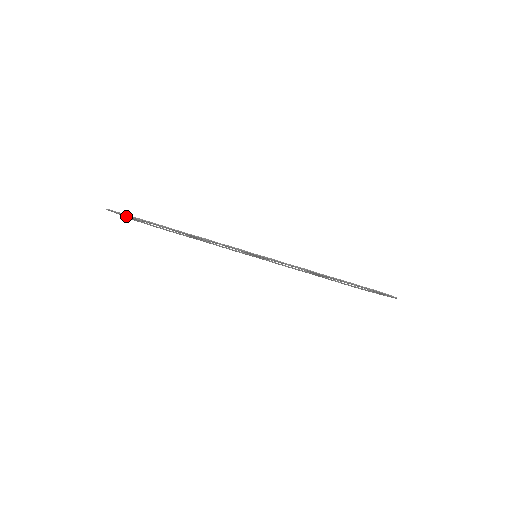
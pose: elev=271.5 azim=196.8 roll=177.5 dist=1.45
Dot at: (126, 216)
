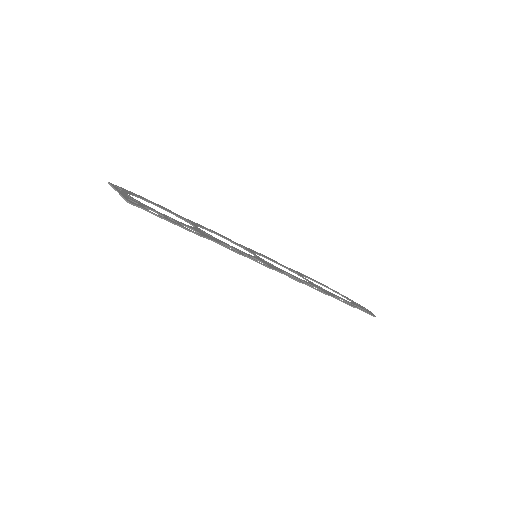
Dot at: occluded
